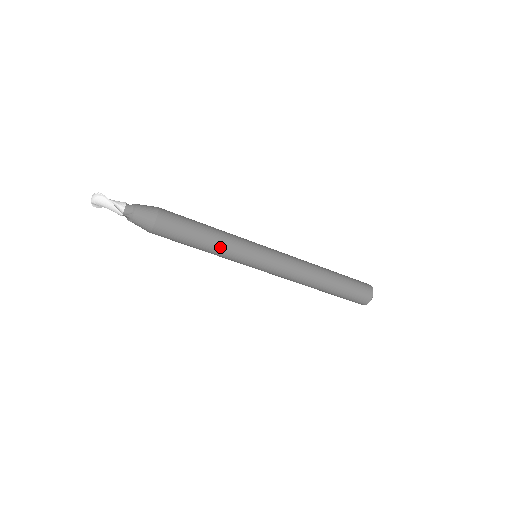
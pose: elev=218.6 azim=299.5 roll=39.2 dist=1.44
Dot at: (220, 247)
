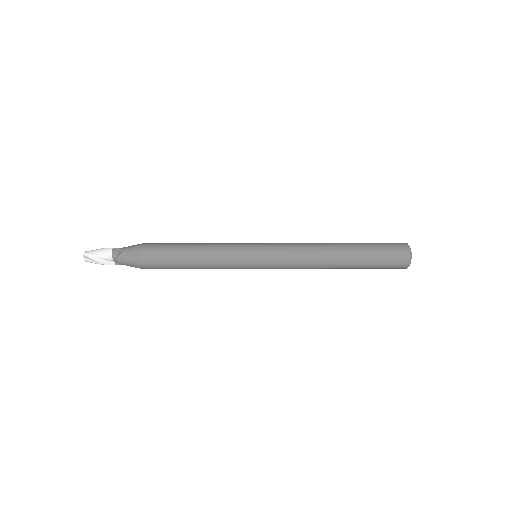
Dot at: (211, 243)
